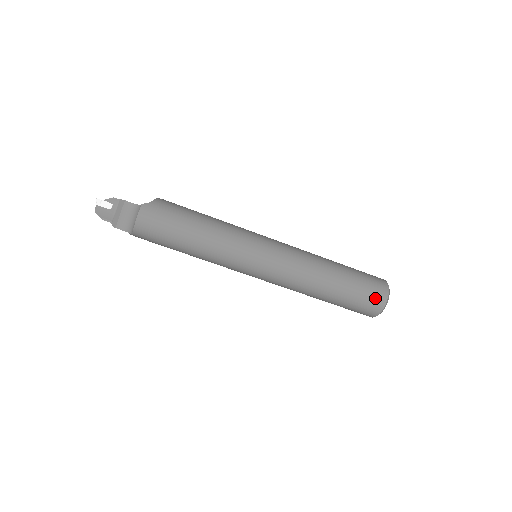
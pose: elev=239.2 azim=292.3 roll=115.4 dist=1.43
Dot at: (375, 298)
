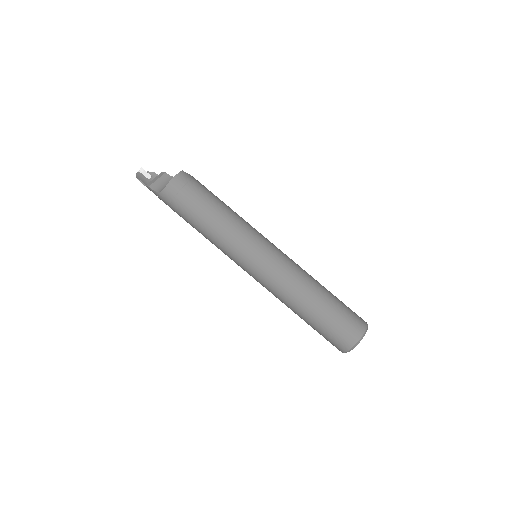
Dot at: (355, 324)
